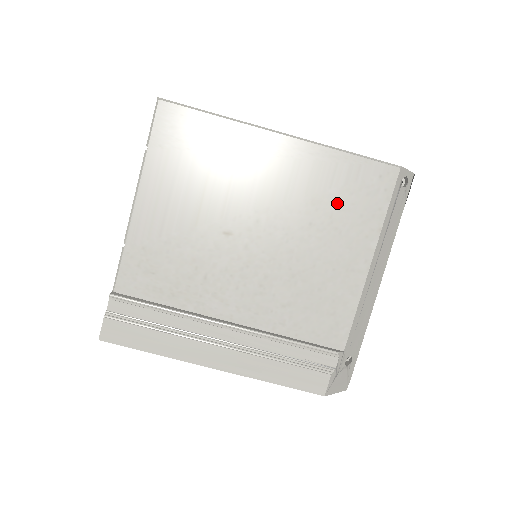
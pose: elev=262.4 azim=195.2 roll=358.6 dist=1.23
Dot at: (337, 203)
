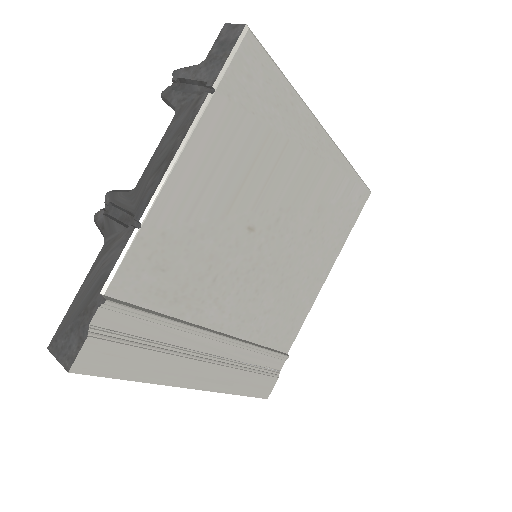
Dot at: (331, 214)
